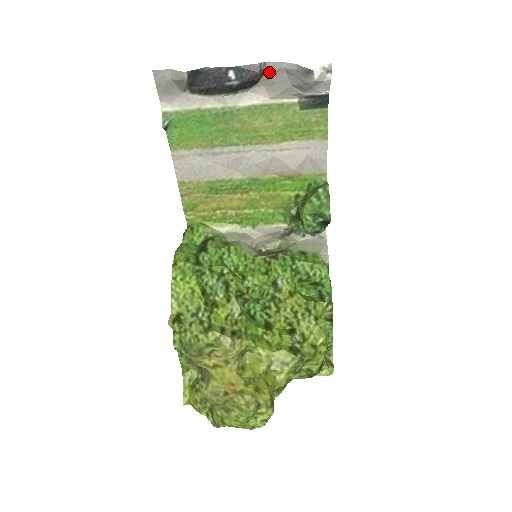
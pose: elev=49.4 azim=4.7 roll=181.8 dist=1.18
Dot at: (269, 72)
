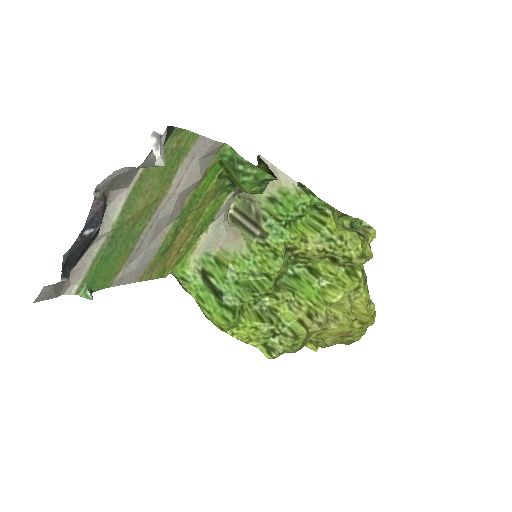
Dot at: (106, 187)
